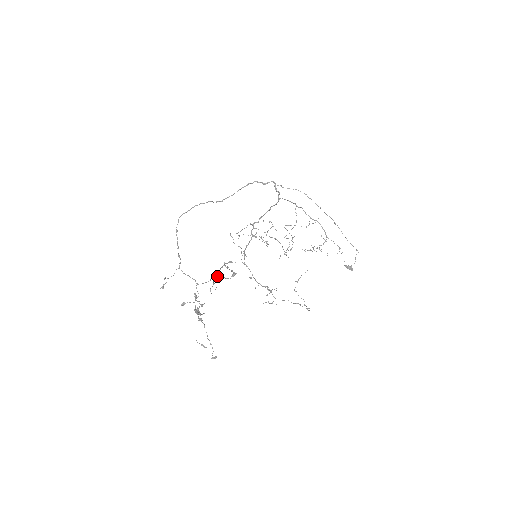
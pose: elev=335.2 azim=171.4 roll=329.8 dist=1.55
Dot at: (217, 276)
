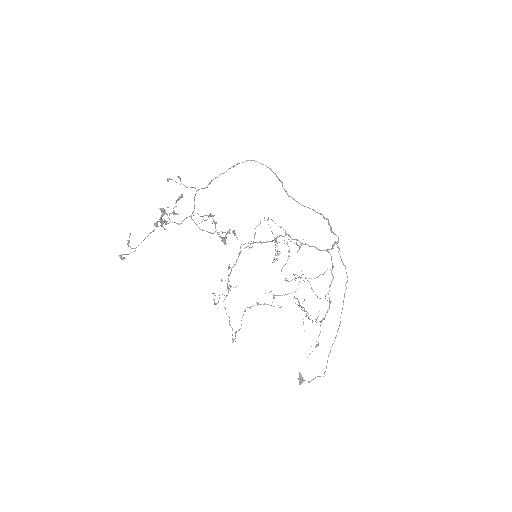
Dot at: occluded
